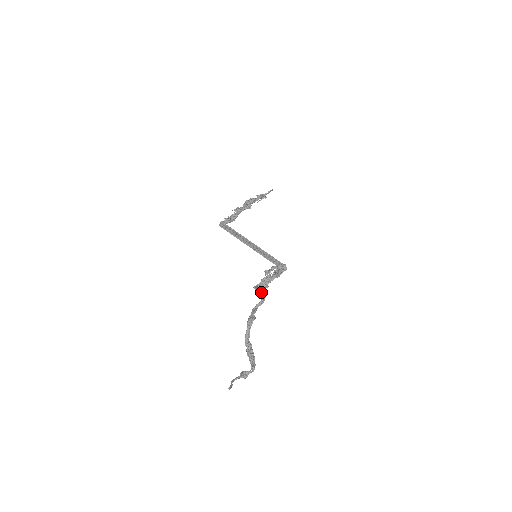
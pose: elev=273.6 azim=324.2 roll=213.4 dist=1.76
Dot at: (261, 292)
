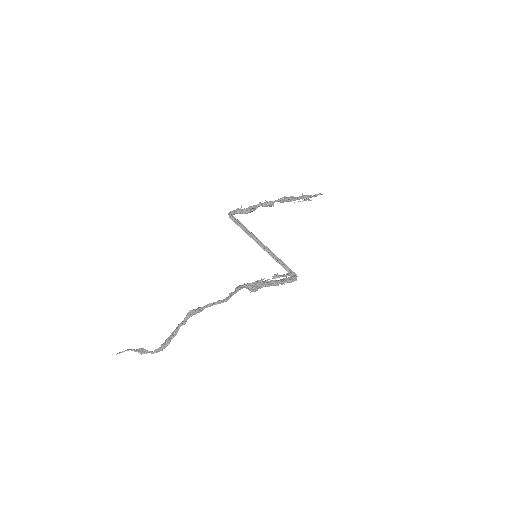
Dot at: (233, 292)
